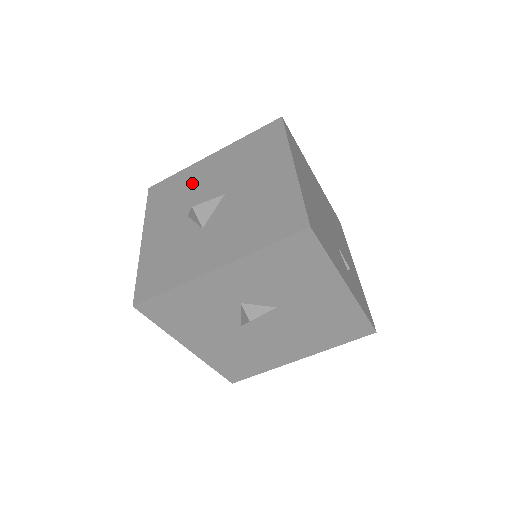
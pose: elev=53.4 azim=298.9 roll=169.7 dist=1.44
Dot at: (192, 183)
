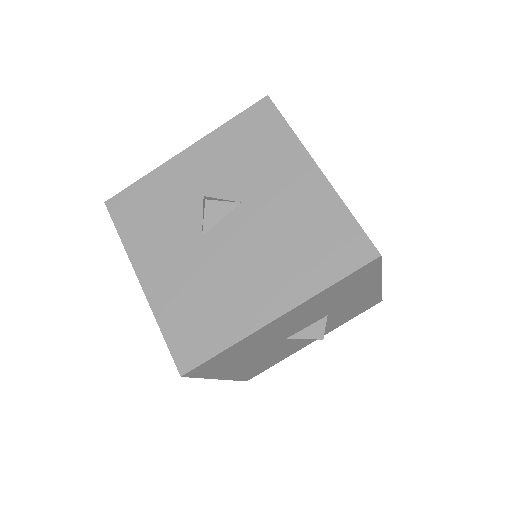
Dot at: occluded
